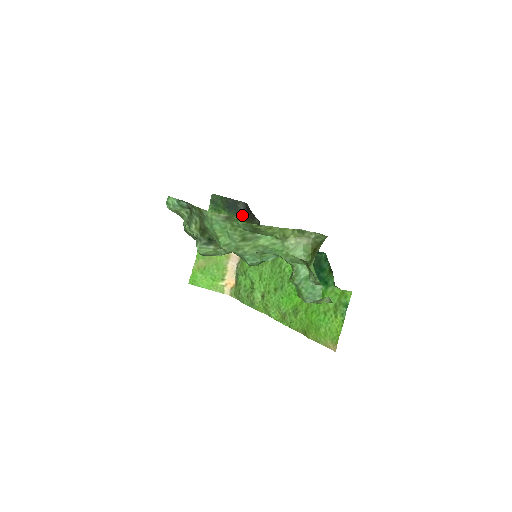
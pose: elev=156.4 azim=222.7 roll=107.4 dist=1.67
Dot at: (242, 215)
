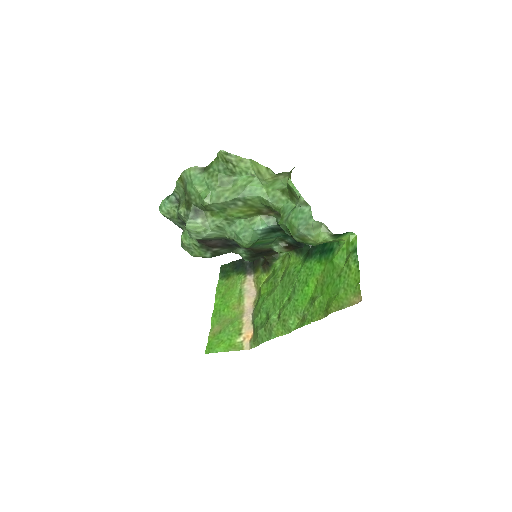
Dot at: (249, 267)
